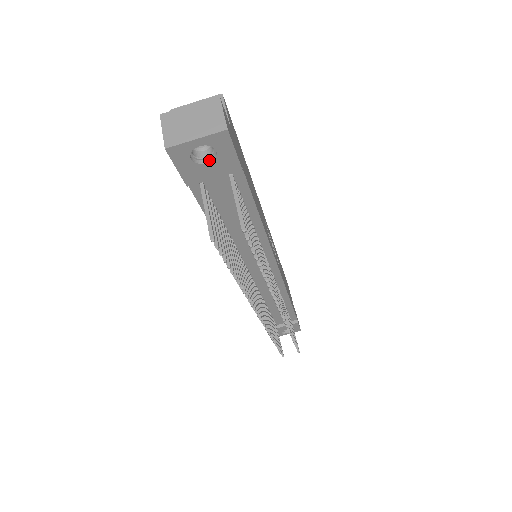
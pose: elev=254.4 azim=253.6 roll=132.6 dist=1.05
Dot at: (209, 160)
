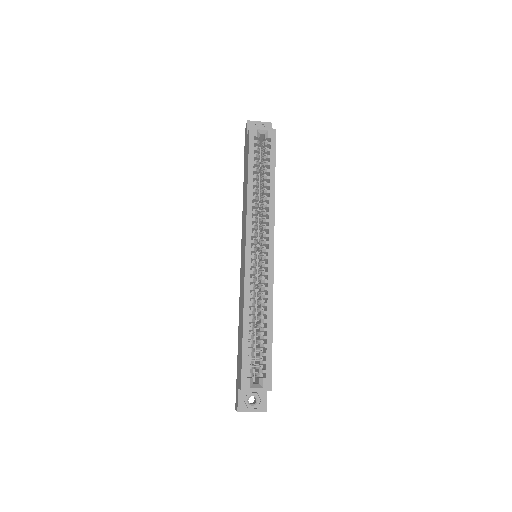
Dot at: occluded
